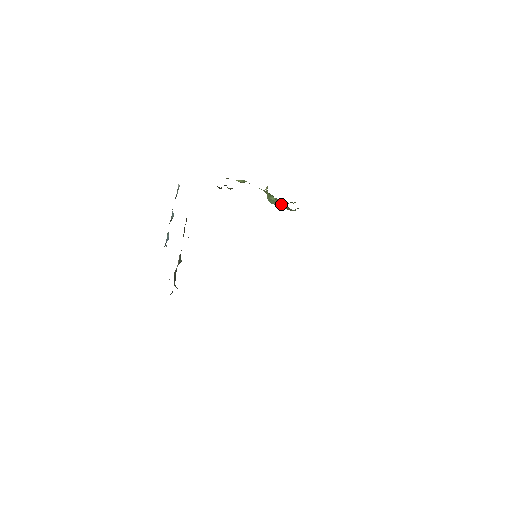
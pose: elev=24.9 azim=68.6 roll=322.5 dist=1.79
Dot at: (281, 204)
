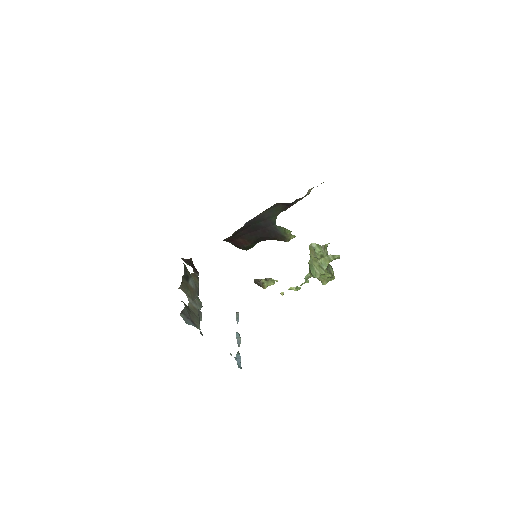
Dot at: (320, 267)
